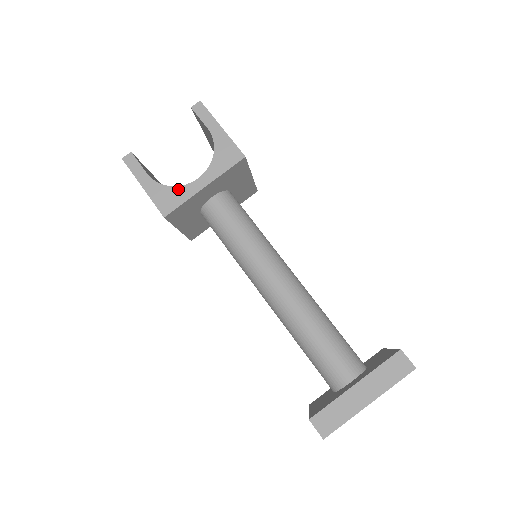
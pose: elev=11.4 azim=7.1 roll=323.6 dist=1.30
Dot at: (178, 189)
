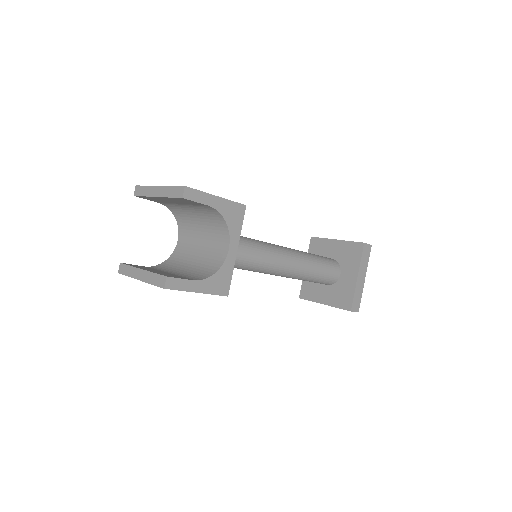
Dot at: (222, 269)
